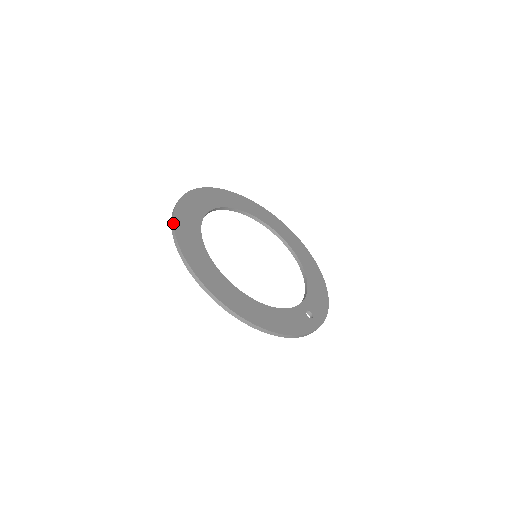
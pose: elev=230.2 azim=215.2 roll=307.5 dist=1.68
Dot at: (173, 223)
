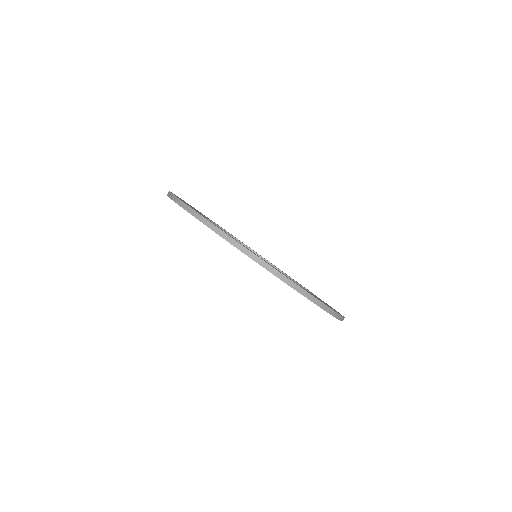
Dot at: (192, 209)
